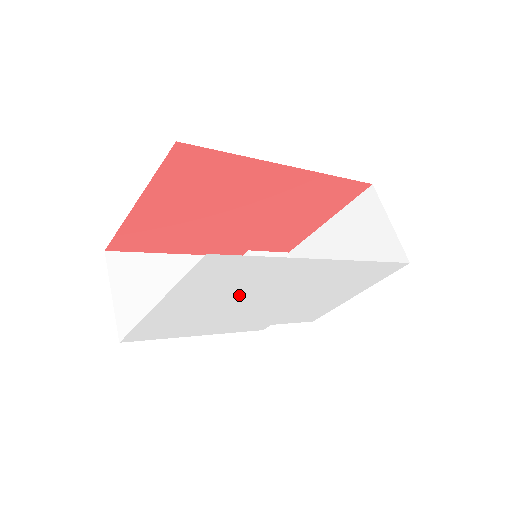
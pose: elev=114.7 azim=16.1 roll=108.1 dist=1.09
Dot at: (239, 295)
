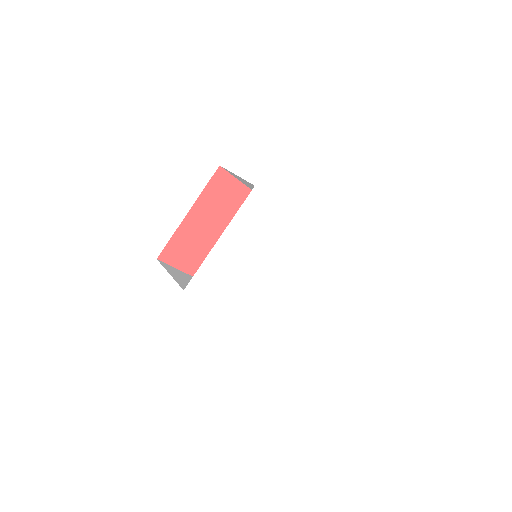
Dot at: (259, 250)
